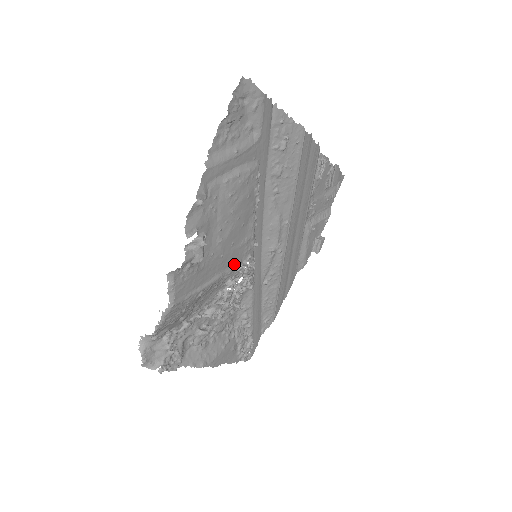
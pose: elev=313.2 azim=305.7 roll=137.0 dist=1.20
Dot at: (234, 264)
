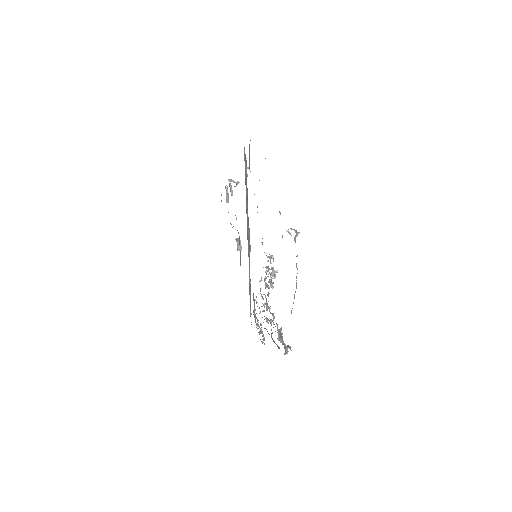
Dot at: occluded
